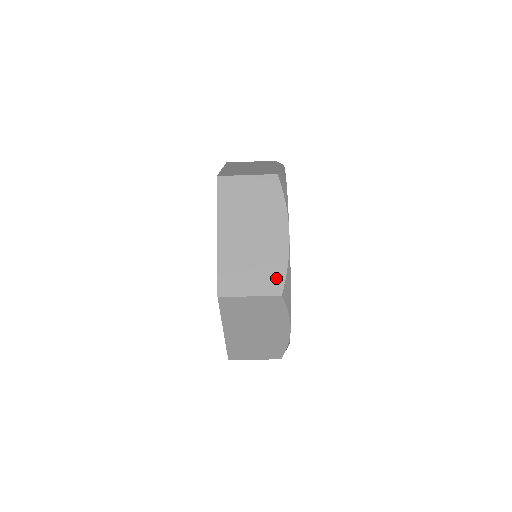
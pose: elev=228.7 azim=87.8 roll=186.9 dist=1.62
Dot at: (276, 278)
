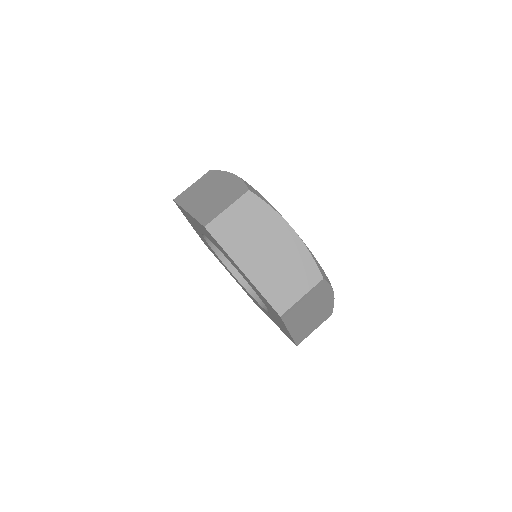
Dot at: occluded
